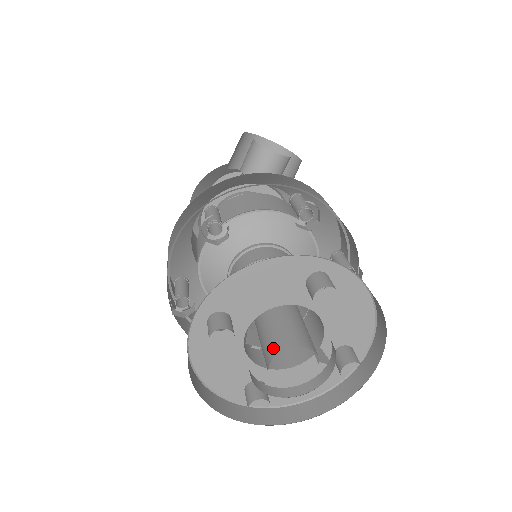
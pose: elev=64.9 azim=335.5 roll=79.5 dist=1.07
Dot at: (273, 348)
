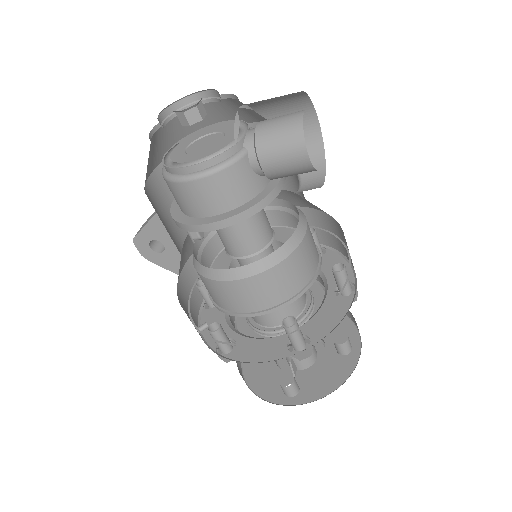
Dot at: (303, 365)
